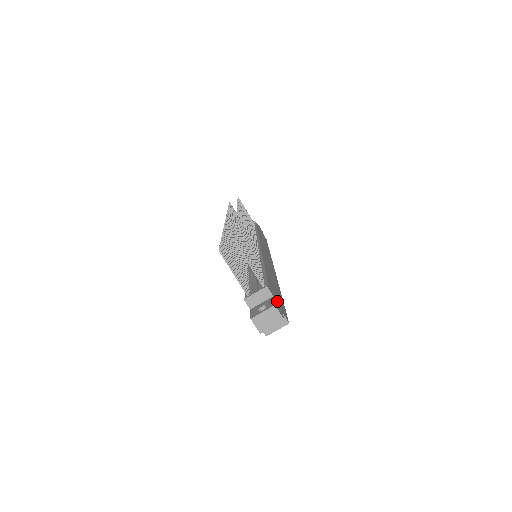
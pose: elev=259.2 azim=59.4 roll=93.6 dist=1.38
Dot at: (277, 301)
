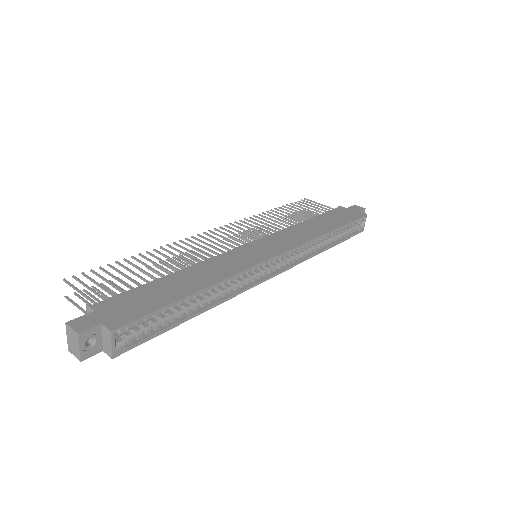
Dot at: (110, 312)
